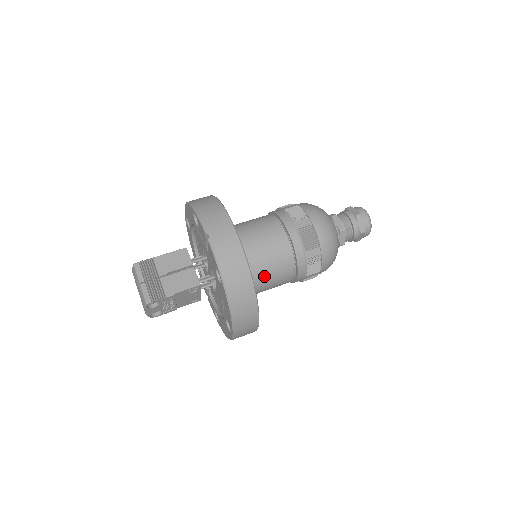
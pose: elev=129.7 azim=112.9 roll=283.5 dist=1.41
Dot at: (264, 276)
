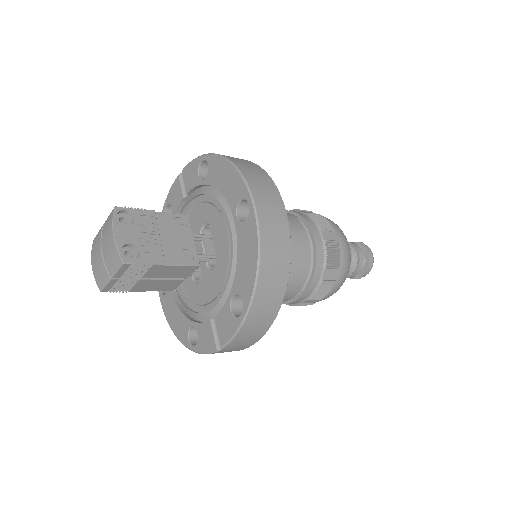
Dot at: occluded
